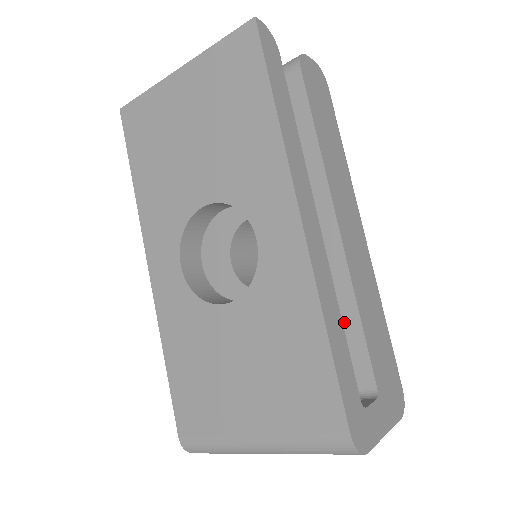
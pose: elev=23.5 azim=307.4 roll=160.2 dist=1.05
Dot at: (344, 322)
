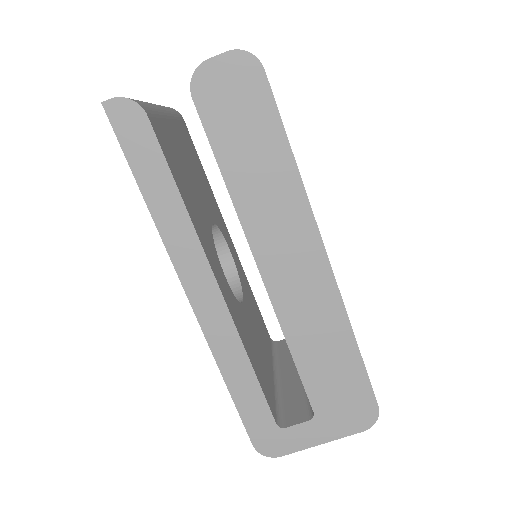
Dot at: occluded
